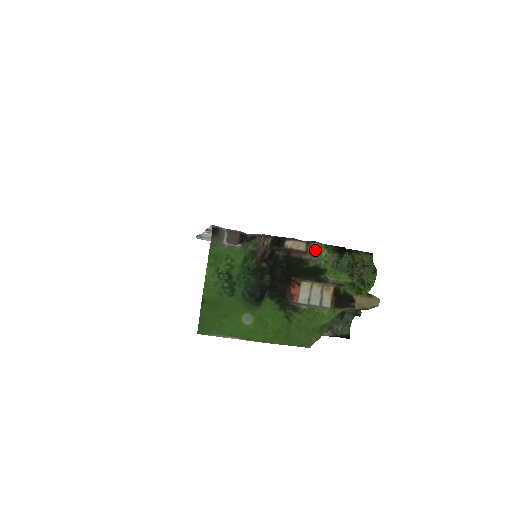
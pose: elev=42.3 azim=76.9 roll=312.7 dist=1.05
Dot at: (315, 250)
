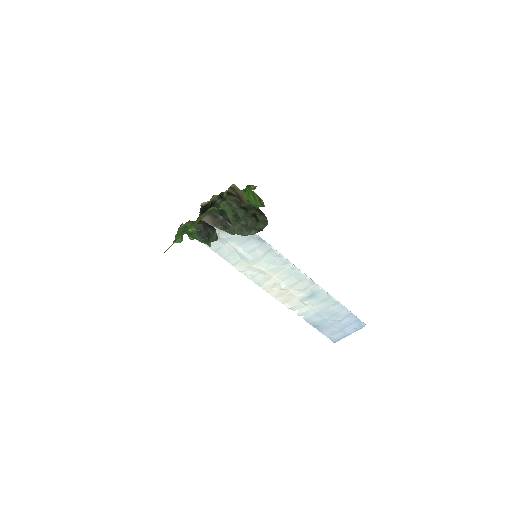
Dot at: (212, 198)
